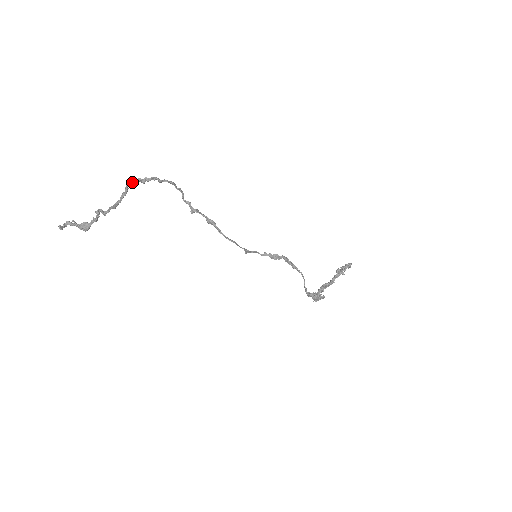
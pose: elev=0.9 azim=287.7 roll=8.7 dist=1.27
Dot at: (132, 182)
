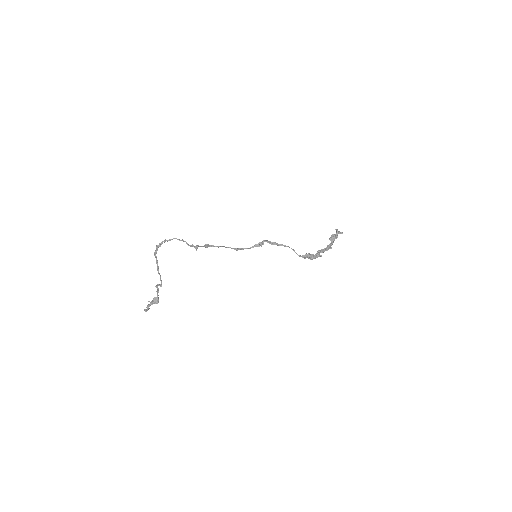
Dot at: (155, 251)
